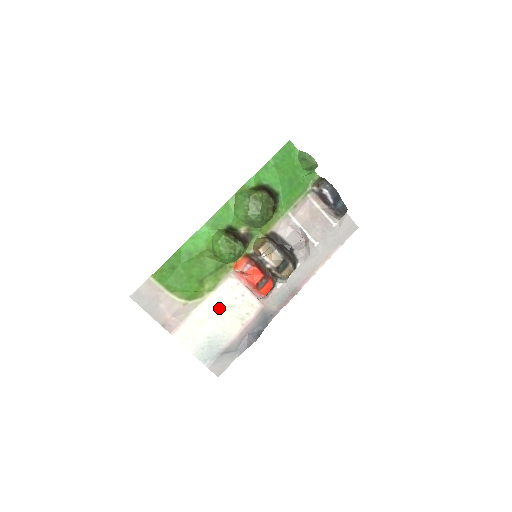
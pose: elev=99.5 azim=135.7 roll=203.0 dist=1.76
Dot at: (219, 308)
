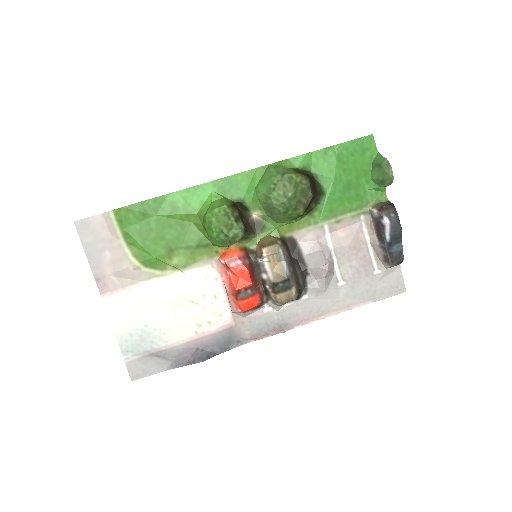
Dot at: (177, 296)
